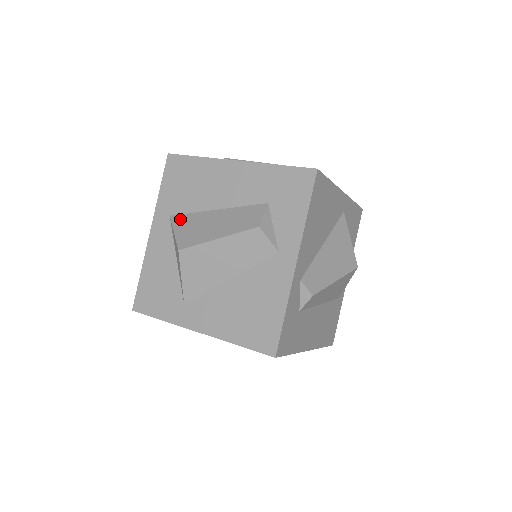
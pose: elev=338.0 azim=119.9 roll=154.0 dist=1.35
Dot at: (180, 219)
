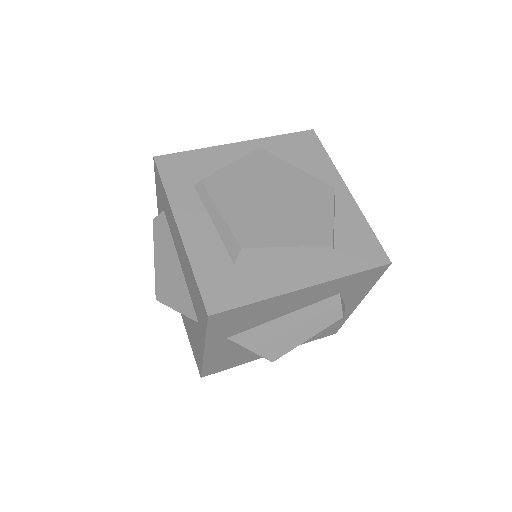
Dot at: (246, 338)
